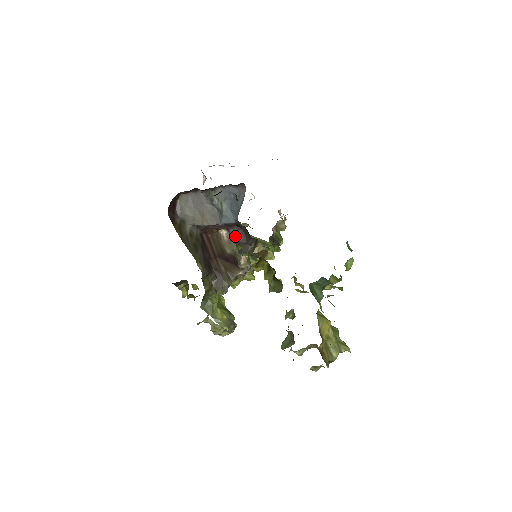
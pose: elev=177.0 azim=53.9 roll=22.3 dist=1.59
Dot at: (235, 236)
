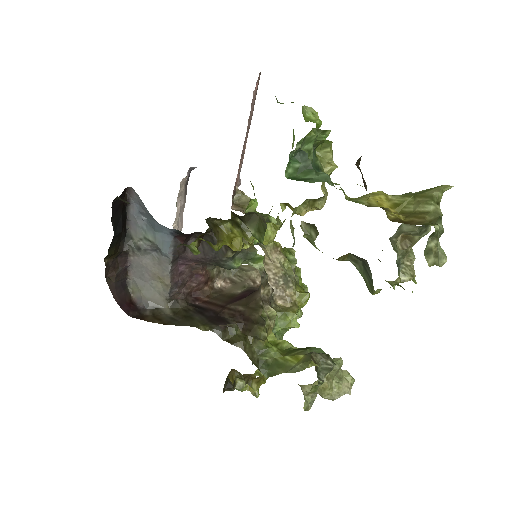
Dot at: (201, 256)
